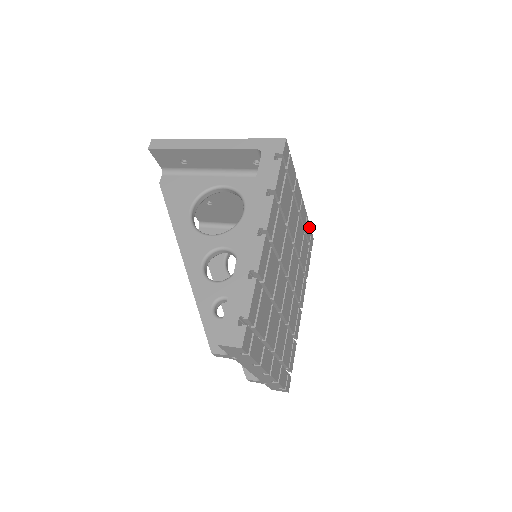
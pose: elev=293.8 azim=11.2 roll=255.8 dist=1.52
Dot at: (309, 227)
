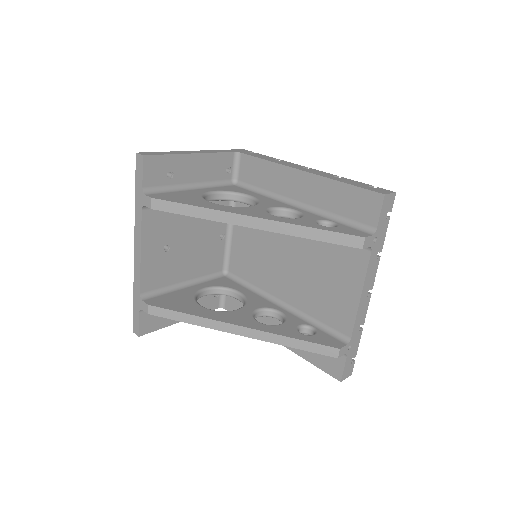
Dot at: occluded
